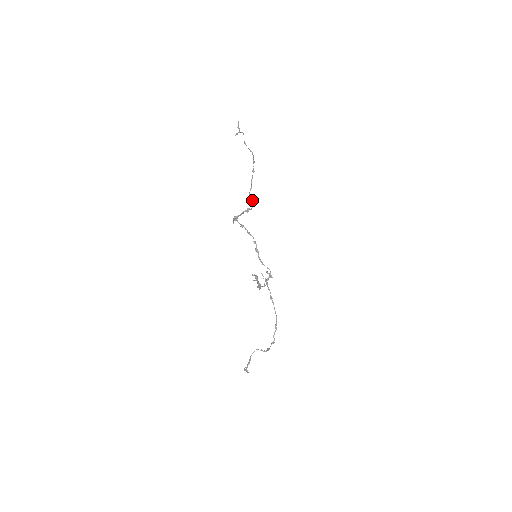
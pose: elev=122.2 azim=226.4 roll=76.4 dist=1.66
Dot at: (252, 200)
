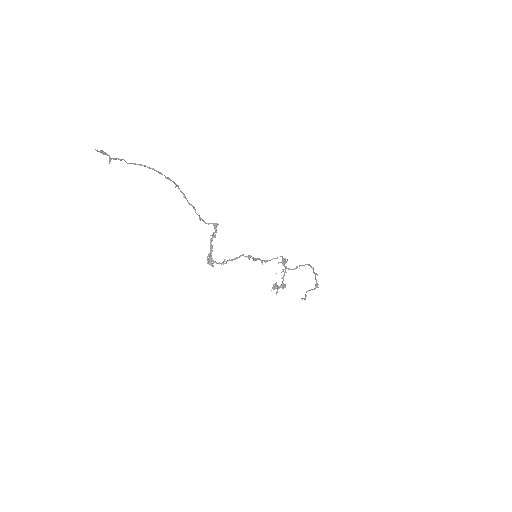
Dot at: occluded
